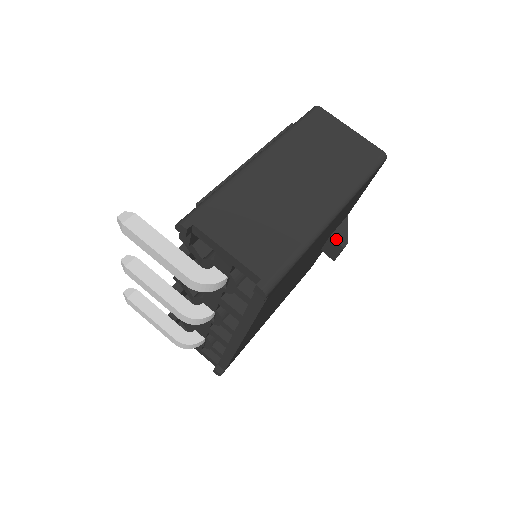
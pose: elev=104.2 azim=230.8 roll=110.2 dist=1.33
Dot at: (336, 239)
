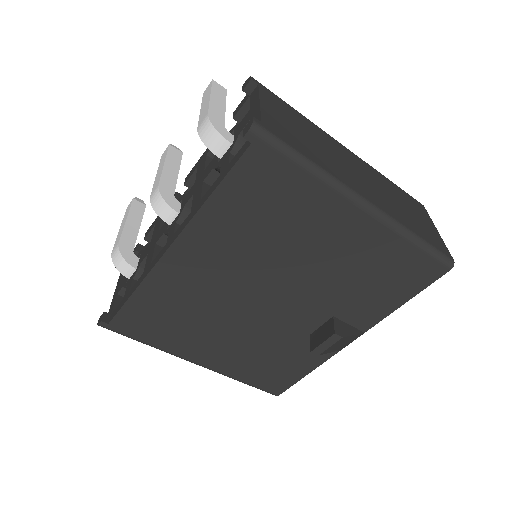
Dot at: (335, 323)
